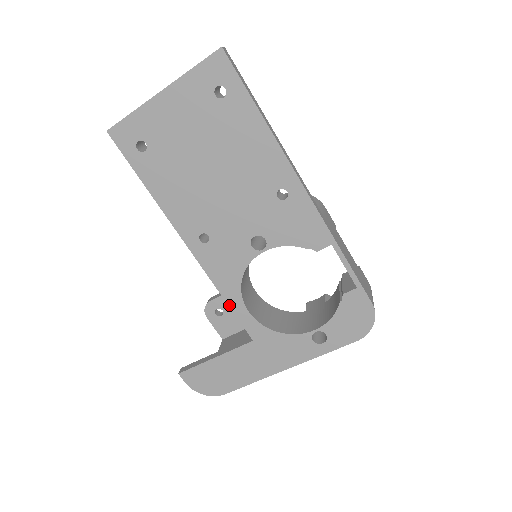
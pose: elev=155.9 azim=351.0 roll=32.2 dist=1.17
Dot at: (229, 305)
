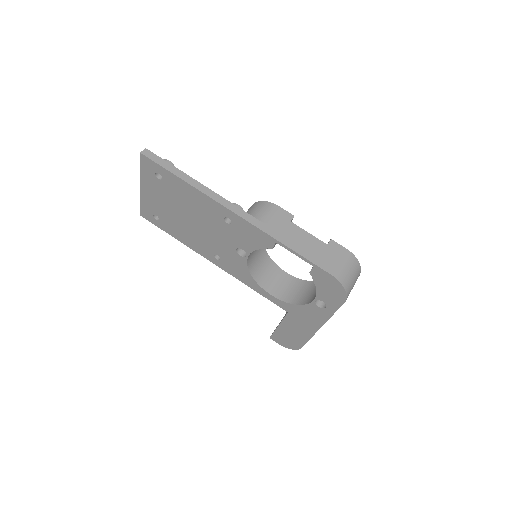
Dot at: (259, 293)
